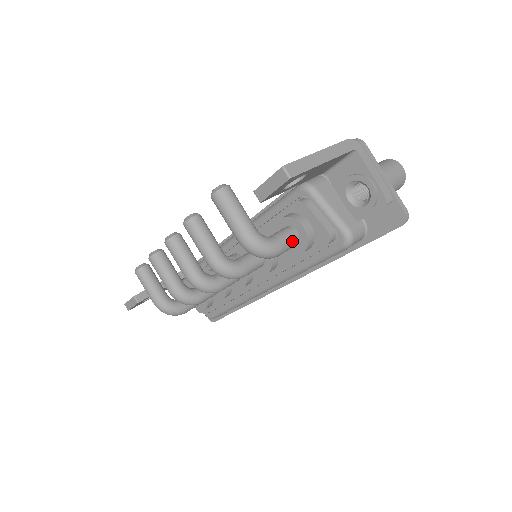
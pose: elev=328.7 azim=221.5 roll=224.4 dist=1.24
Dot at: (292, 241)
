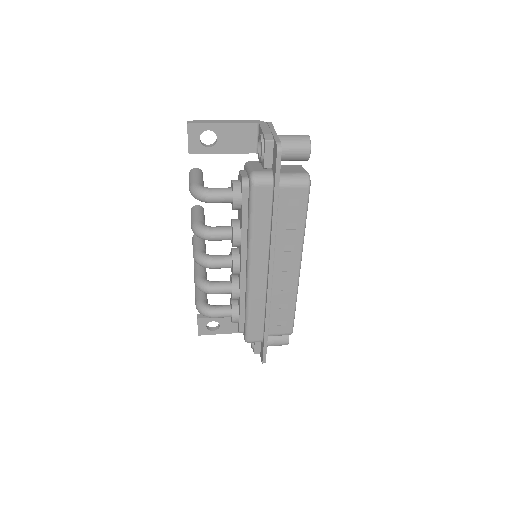
Dot at: (224, 191)
